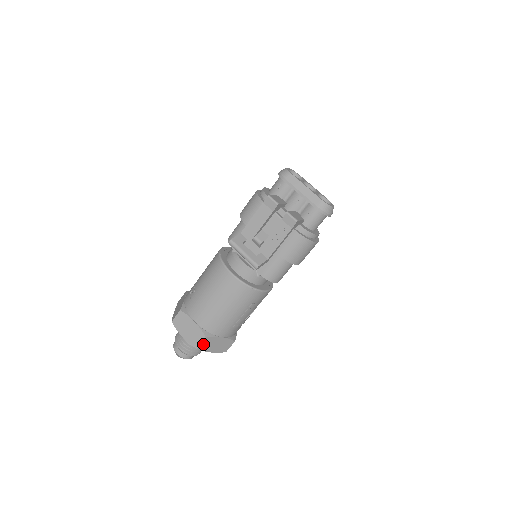
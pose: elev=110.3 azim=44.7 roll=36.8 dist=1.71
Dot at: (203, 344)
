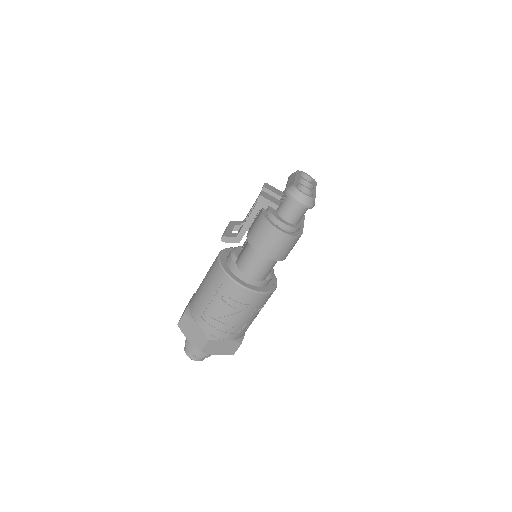
Dot at: (182, 322)
